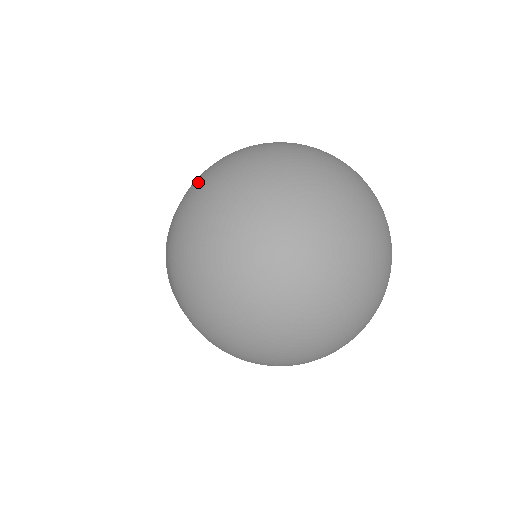
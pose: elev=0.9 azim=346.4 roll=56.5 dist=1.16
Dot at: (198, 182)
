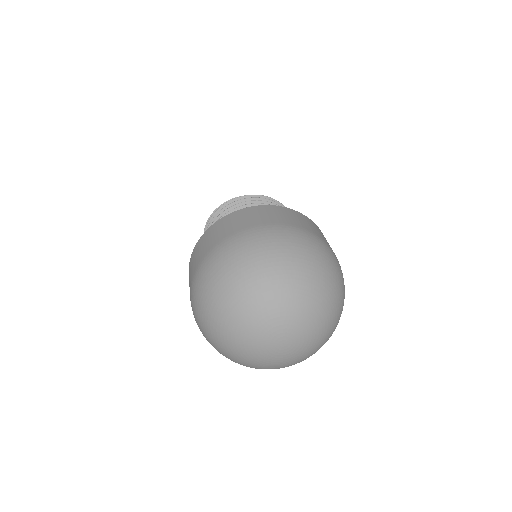
Dot at: (244, 244)
